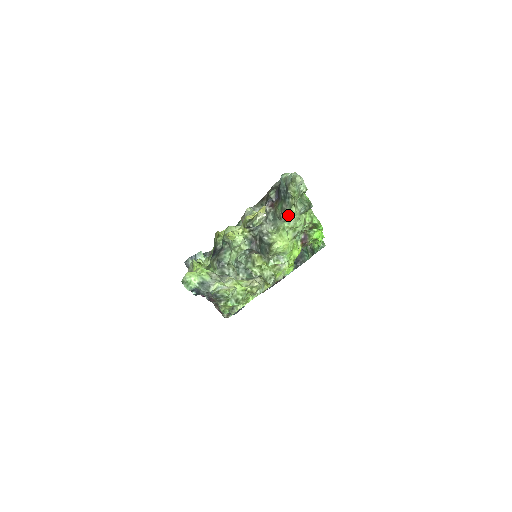
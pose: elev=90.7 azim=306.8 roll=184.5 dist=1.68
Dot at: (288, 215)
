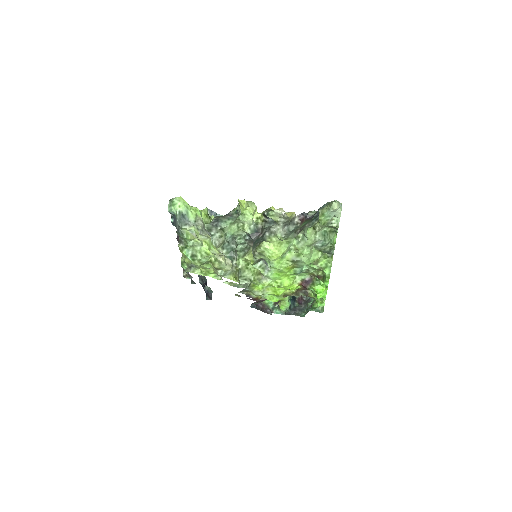
Dot at: (303, 234)
